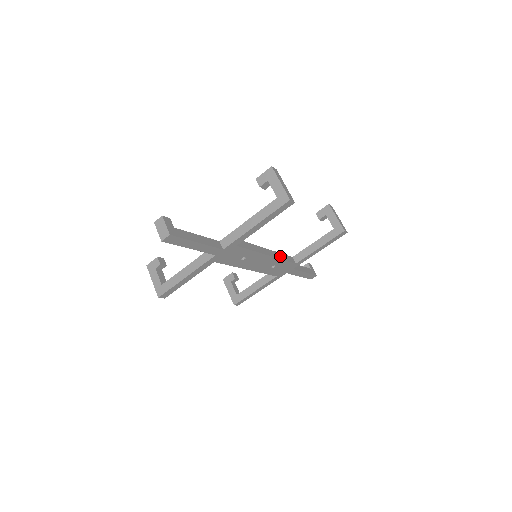
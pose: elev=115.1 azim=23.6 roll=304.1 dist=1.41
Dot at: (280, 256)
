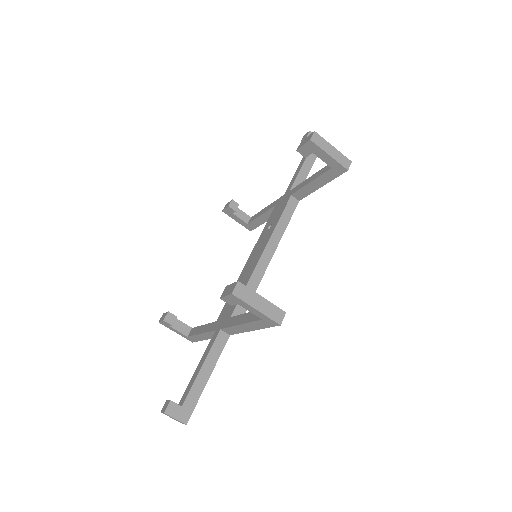
Dot at: (280, 229)
